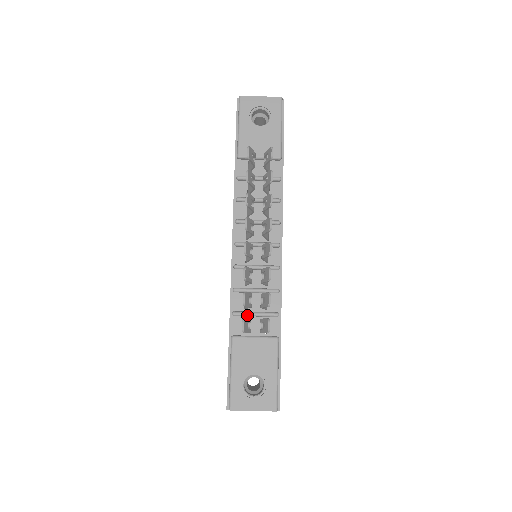
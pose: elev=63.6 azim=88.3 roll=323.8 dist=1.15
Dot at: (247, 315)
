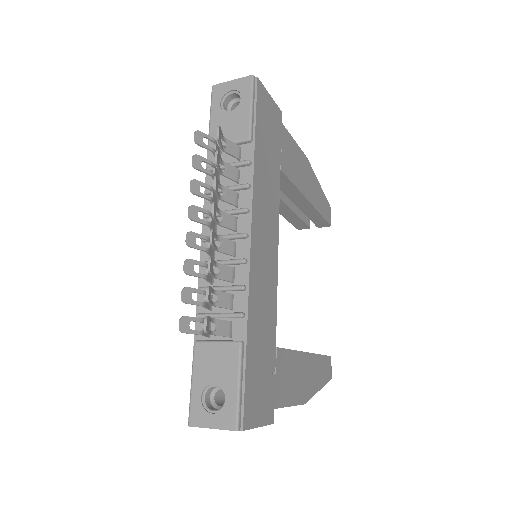
Dot at: occluded
